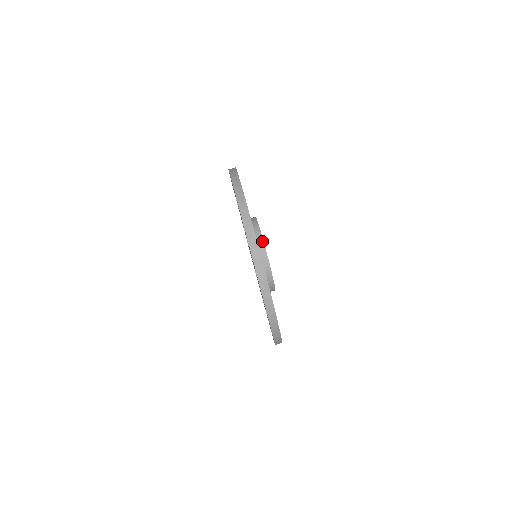
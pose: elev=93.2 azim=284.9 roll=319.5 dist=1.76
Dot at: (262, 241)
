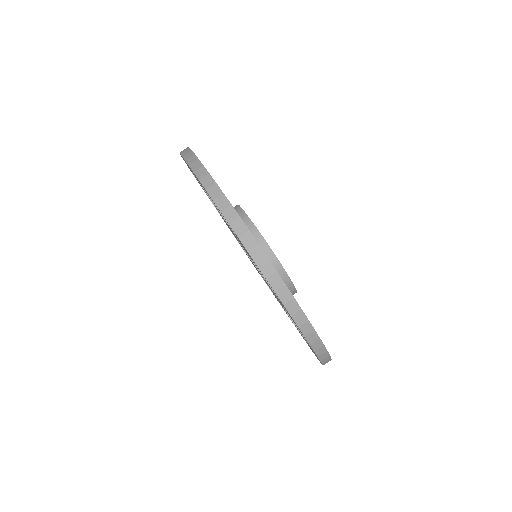
Dot at: (278, 262)
